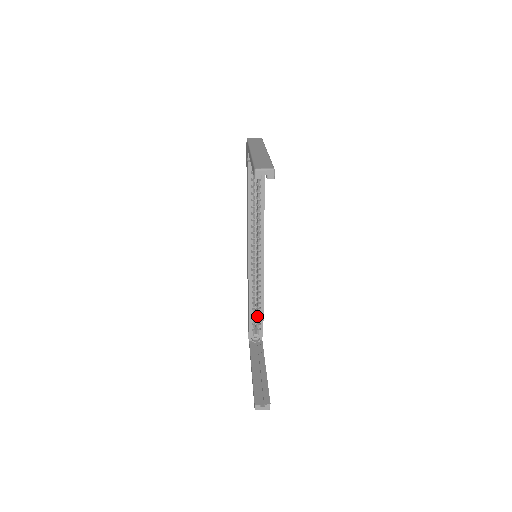
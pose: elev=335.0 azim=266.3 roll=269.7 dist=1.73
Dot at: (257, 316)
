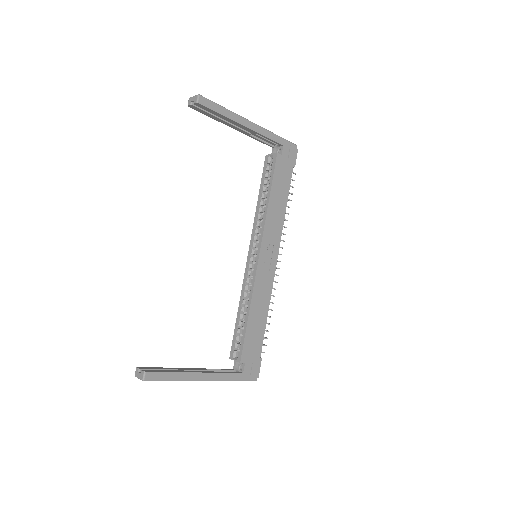
Dot at: (242, 332)
